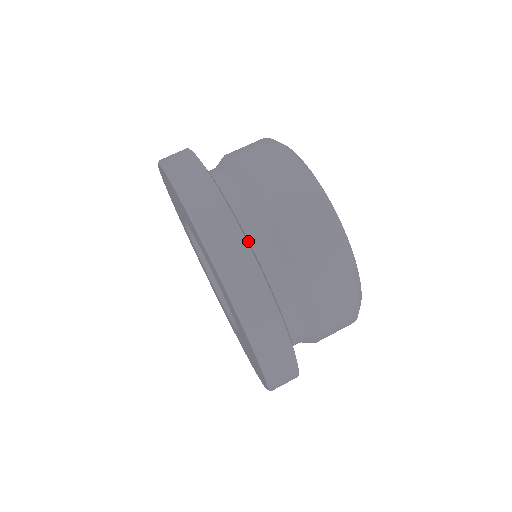
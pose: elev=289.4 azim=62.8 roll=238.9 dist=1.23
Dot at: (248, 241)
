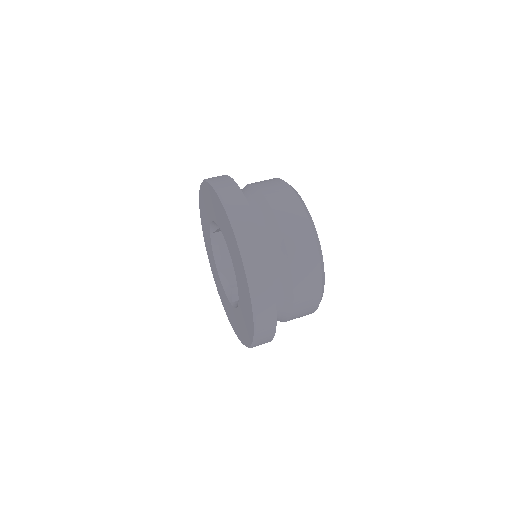
Dot at: occluded
